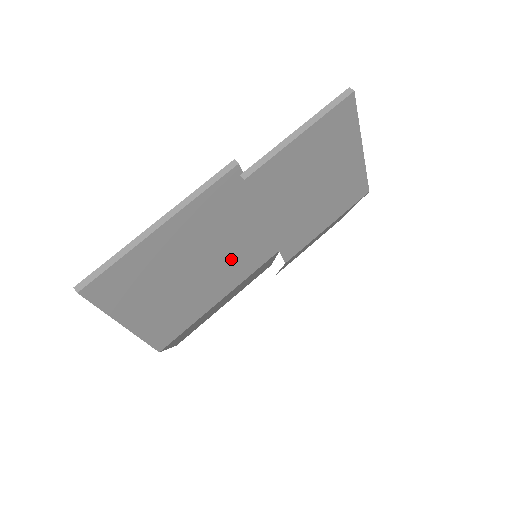
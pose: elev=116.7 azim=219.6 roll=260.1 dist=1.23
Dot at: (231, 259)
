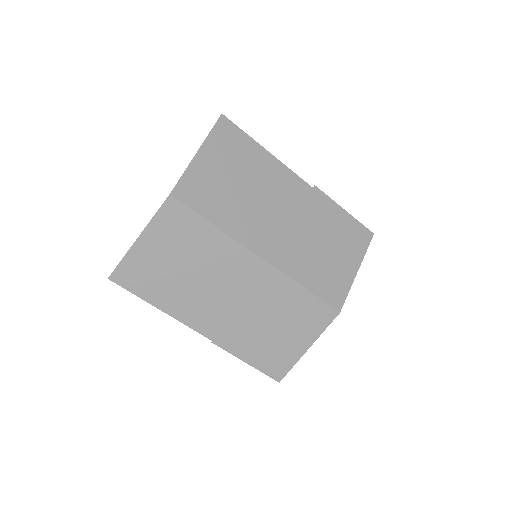
Dot at: (258, 220)
